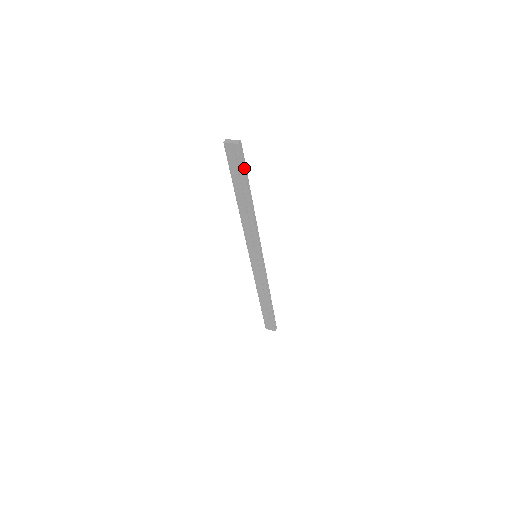
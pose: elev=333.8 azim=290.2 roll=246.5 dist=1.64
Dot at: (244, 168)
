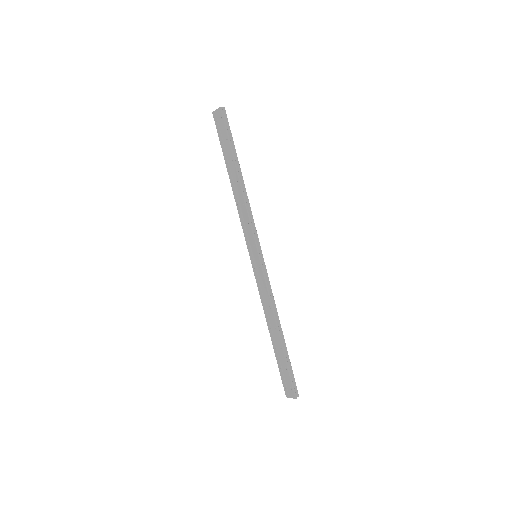
Dot at: (228, 134)
